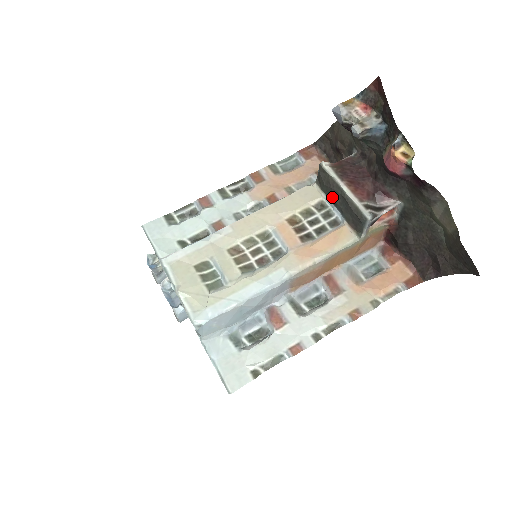
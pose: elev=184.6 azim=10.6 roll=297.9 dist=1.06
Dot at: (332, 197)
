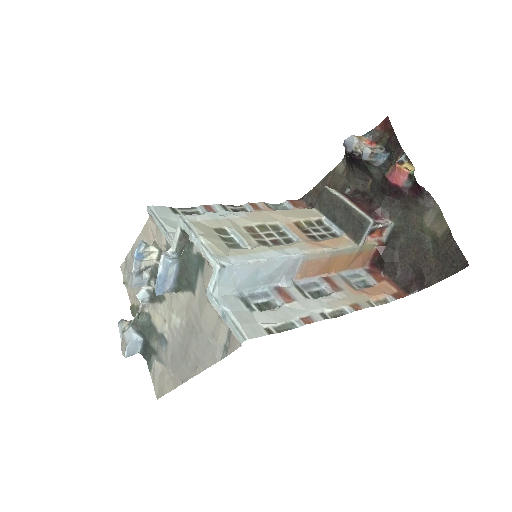
Dot at: (333, 214)
